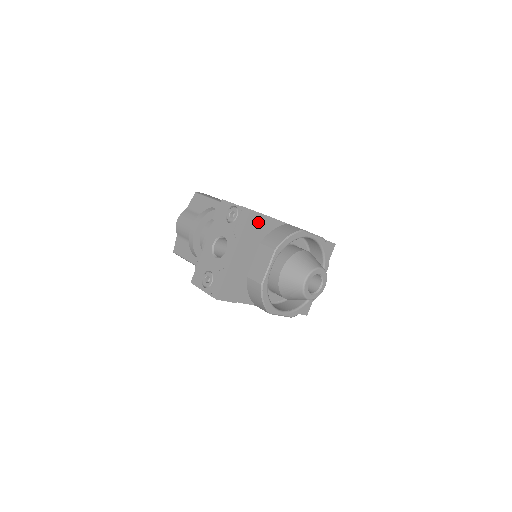
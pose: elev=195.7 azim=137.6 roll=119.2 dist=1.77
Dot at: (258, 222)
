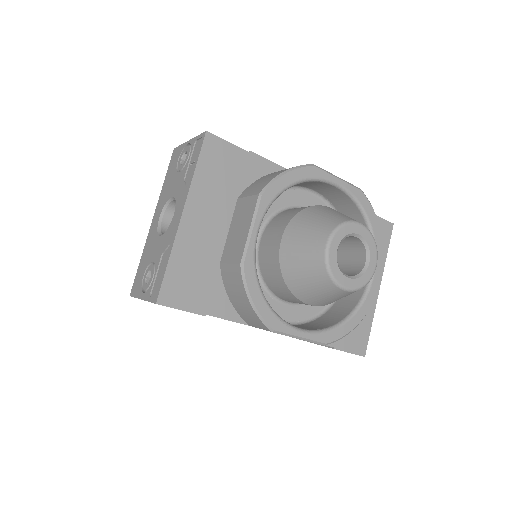
Dot at: (226, 157)
